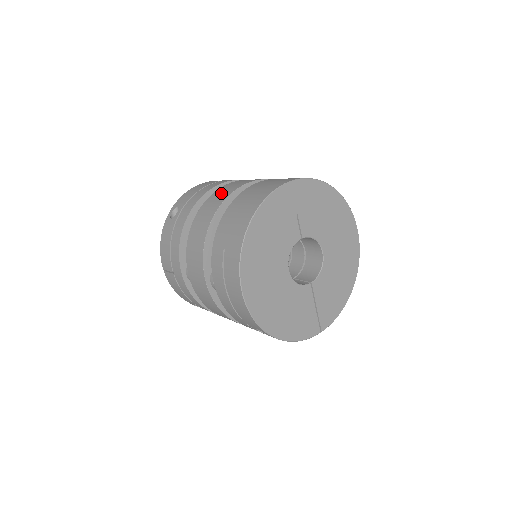
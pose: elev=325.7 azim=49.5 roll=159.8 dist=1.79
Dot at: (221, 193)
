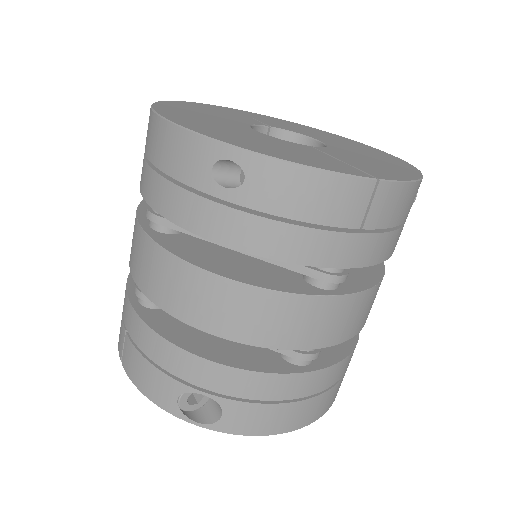
Dot at: occluded
